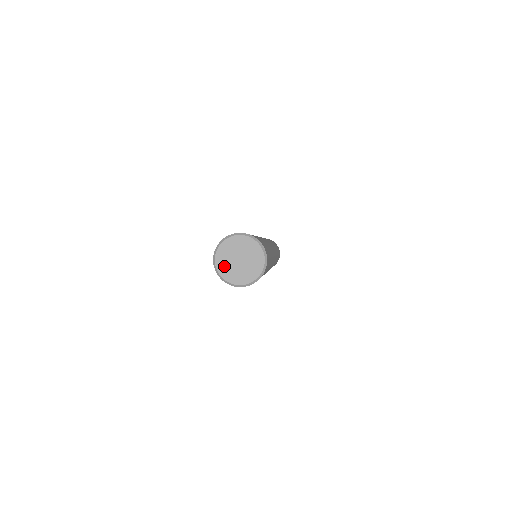
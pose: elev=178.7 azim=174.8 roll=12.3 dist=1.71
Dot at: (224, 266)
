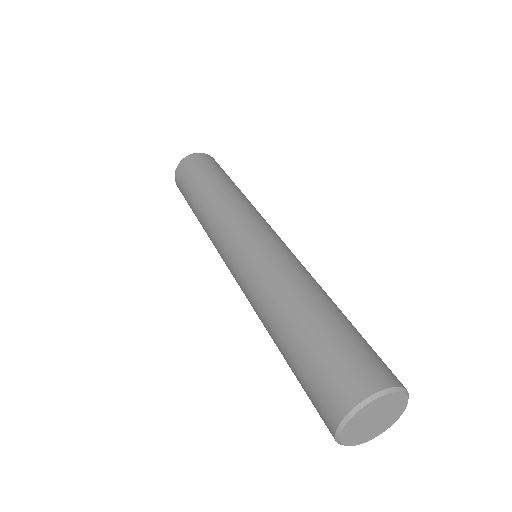
Dot at: (352, 436)
